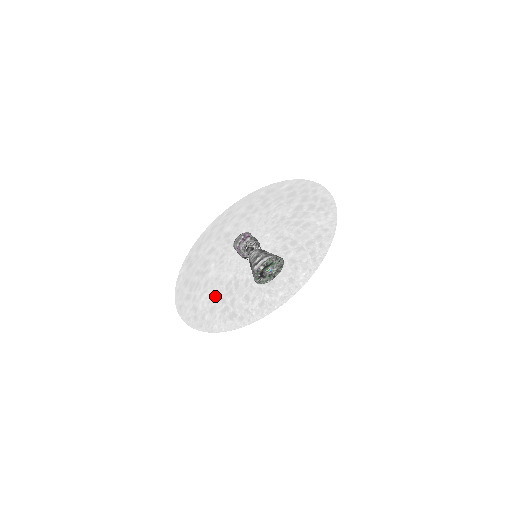
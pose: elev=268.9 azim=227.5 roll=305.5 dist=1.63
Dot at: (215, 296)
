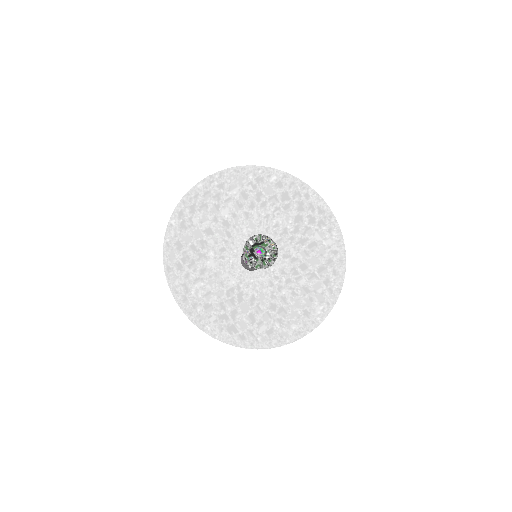
Dot at: (213, 294)
